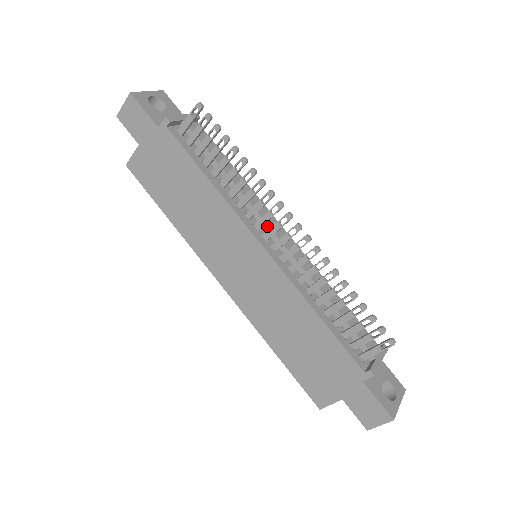
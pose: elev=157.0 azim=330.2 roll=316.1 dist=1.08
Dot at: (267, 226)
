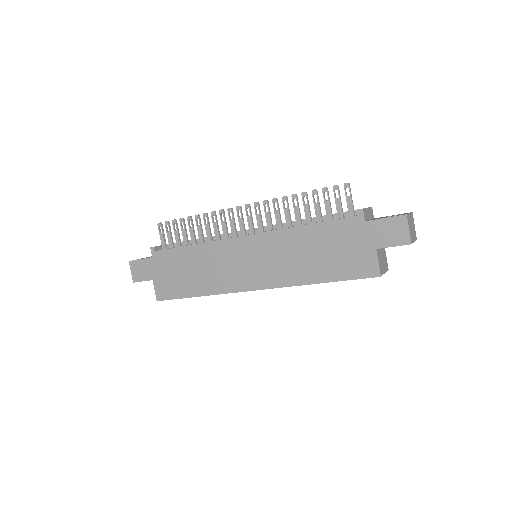
Dot at: occluded
